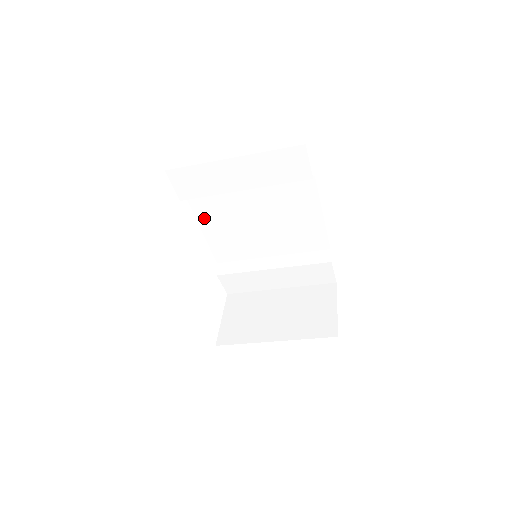
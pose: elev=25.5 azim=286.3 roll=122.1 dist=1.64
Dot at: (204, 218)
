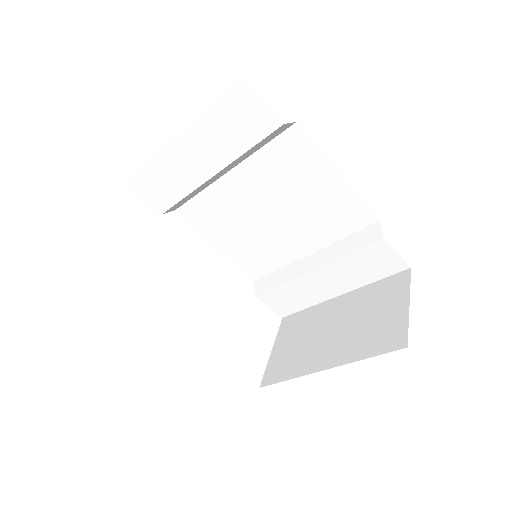
Dot at: (207, 229)
